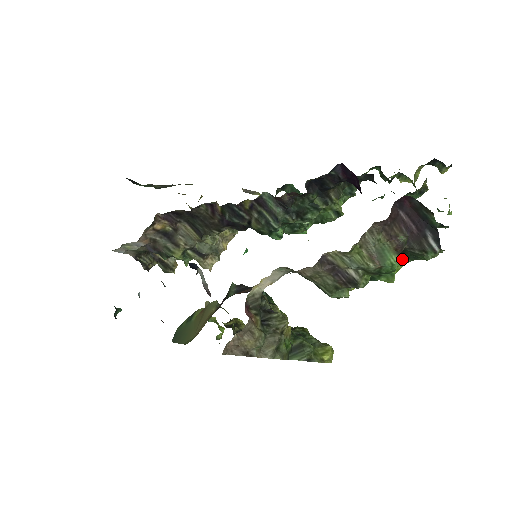
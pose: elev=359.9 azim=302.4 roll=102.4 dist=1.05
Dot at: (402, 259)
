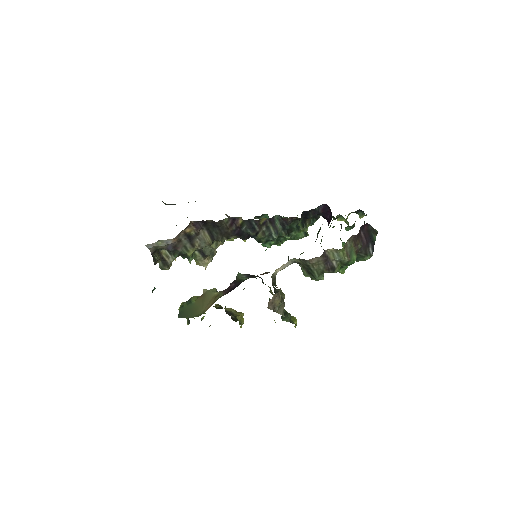
Dot at: occluded
